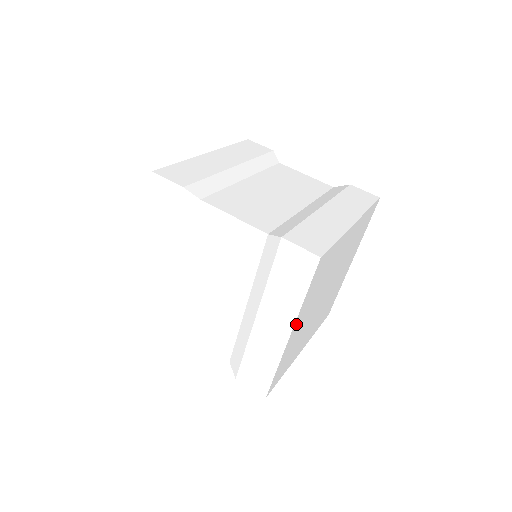
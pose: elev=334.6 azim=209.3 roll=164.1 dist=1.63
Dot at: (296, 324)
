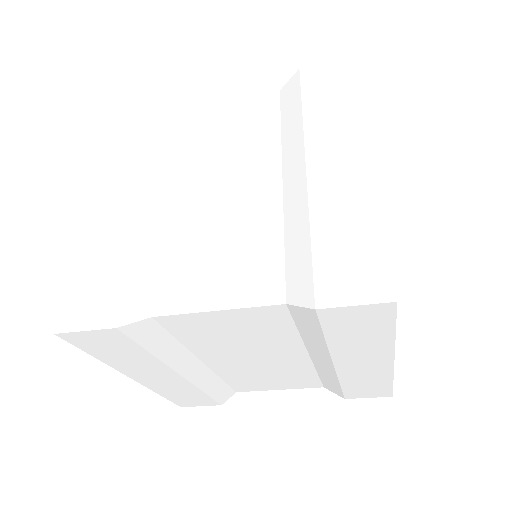
Dot at: occluded
